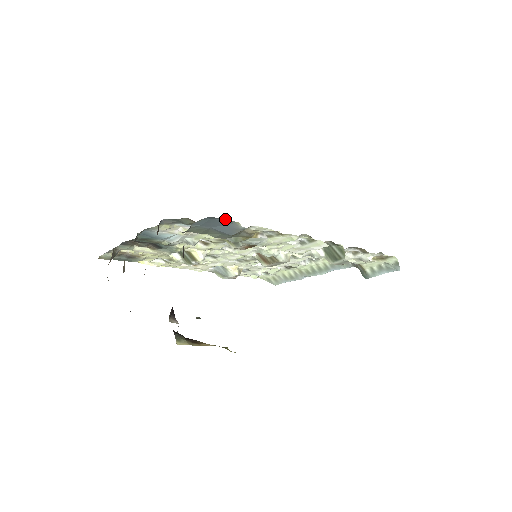
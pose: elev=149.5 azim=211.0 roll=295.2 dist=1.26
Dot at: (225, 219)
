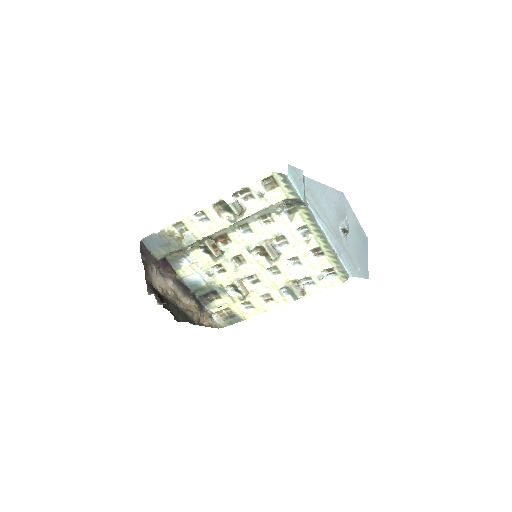
Dot at: (148, 236)
